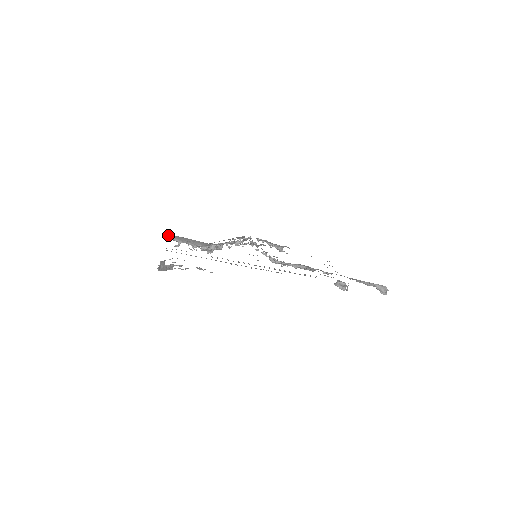
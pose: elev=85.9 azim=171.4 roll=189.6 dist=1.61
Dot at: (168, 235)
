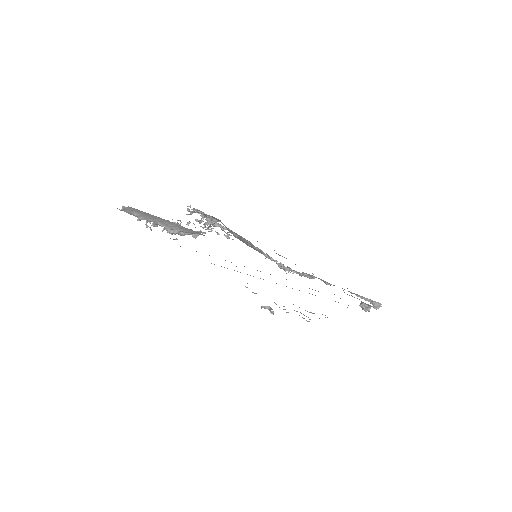
Dot at: (128, 207)
